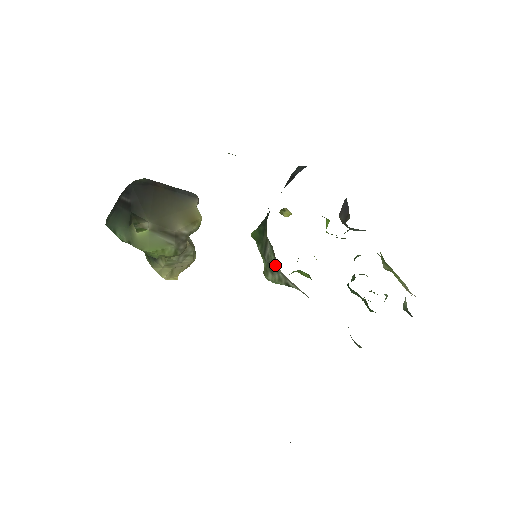
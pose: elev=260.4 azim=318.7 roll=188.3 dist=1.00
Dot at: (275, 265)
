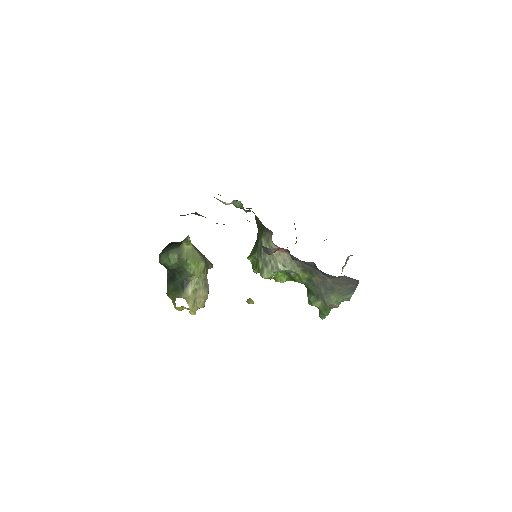
Dot at: occluded
